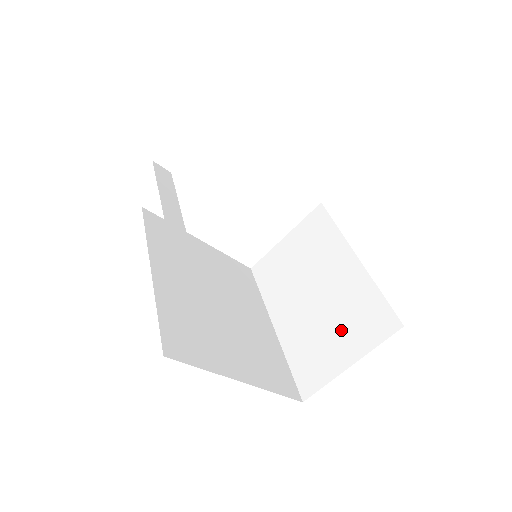
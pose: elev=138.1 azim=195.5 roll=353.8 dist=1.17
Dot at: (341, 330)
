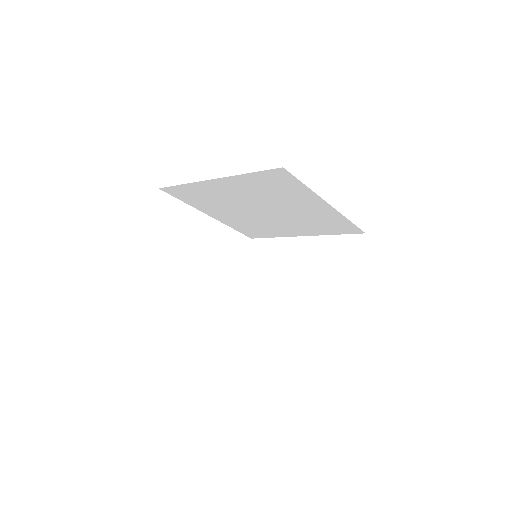
Dot at: (334, 272)
